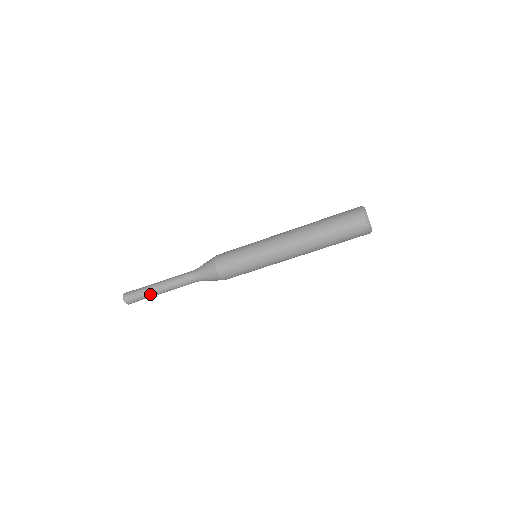
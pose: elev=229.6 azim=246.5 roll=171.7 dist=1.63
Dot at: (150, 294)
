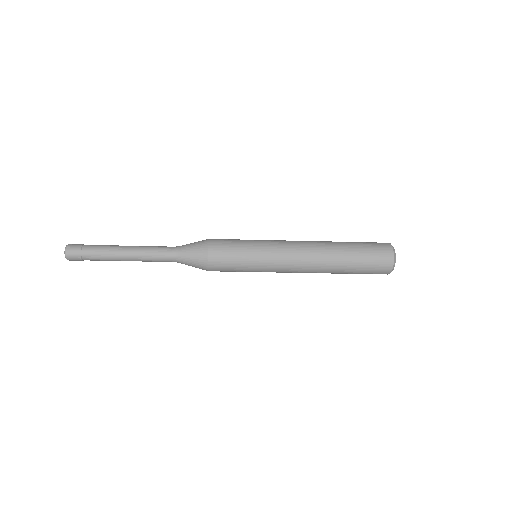
Dot at: (105, 253)
